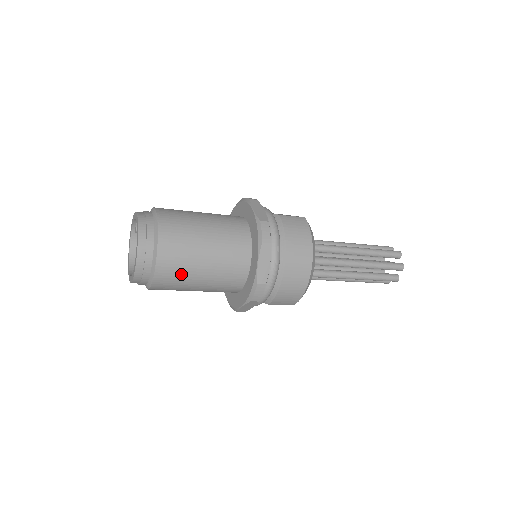
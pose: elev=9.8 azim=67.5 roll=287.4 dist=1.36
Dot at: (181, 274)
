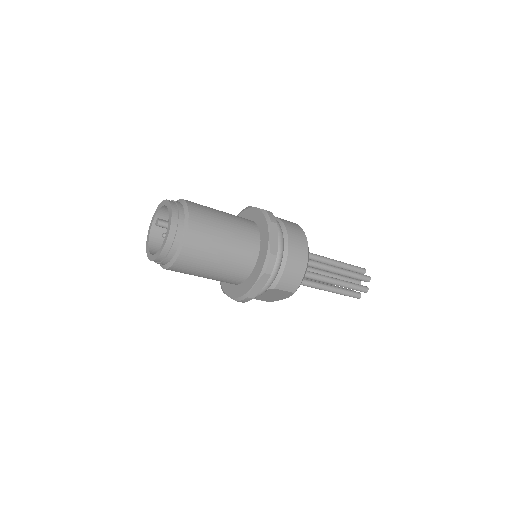
Dot at: (206, 243)
